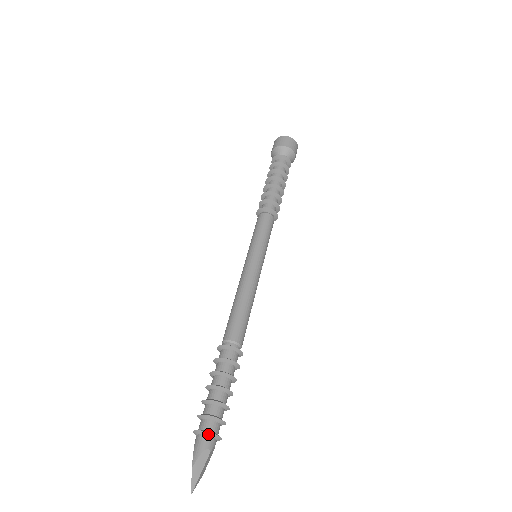
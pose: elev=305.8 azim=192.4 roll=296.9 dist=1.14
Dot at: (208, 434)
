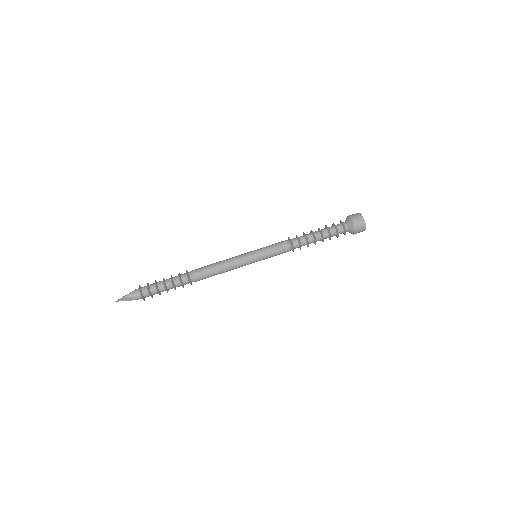
Dot at: (141, 295)
